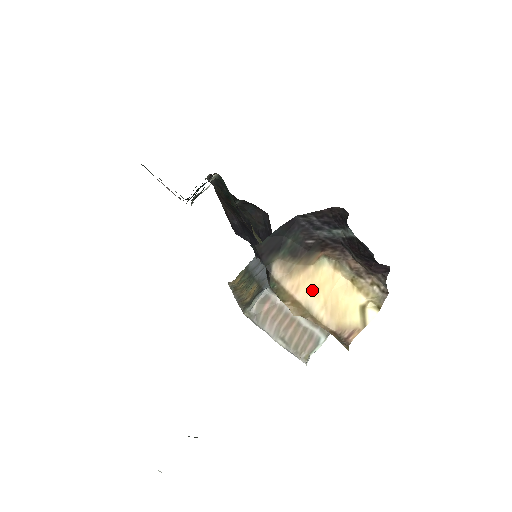
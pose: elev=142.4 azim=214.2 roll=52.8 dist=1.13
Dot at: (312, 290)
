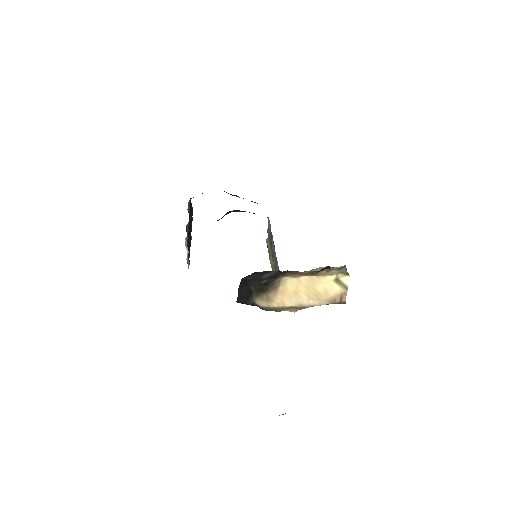
Dot at: (293, 296)
